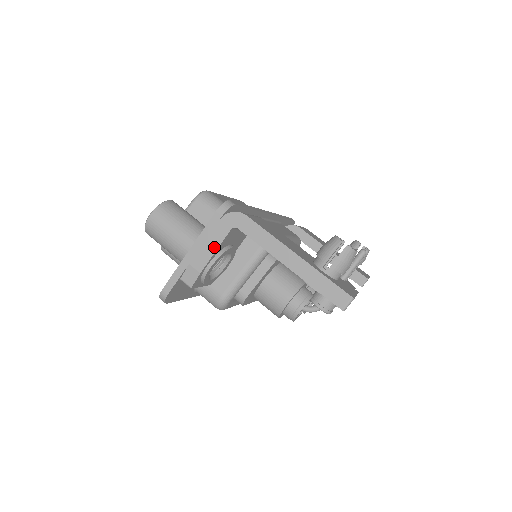
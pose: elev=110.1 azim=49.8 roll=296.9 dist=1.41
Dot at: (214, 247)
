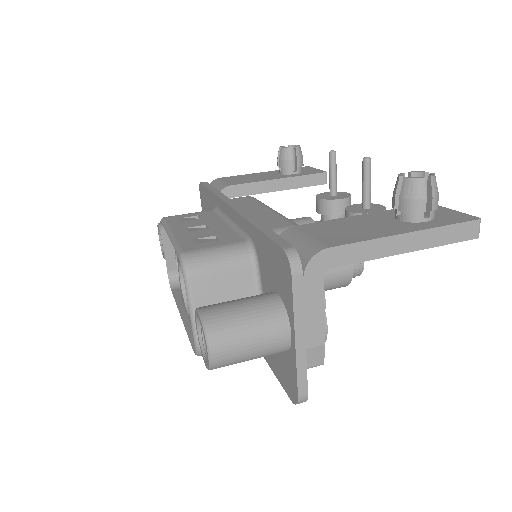
Dot at: (319, 309)
